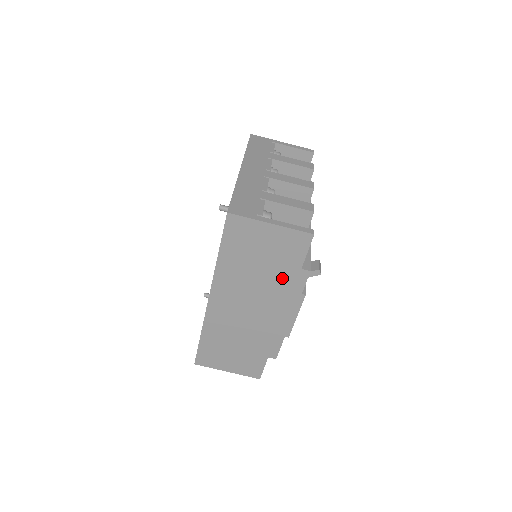
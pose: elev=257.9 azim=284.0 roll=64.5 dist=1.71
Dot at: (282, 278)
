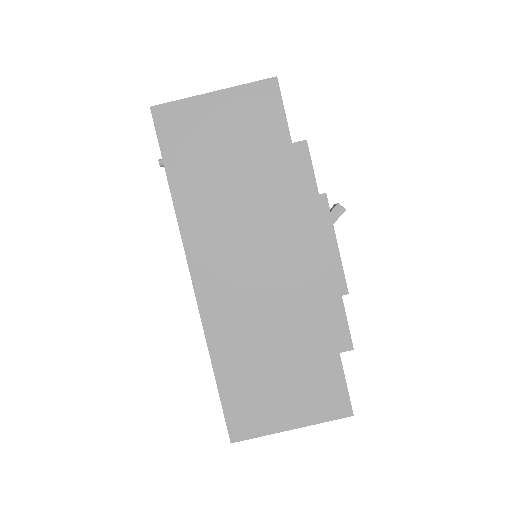
Dot at: (275, 175)
